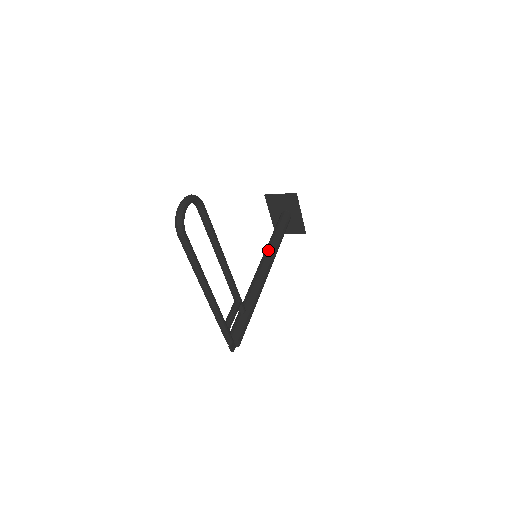
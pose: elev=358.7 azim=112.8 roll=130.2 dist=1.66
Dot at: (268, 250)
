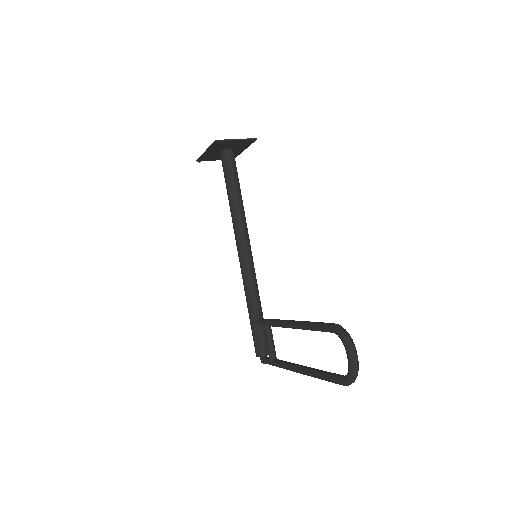
Dot at: (243, 226)
